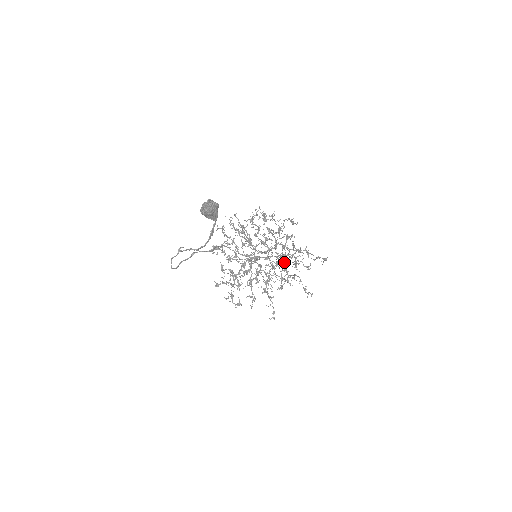
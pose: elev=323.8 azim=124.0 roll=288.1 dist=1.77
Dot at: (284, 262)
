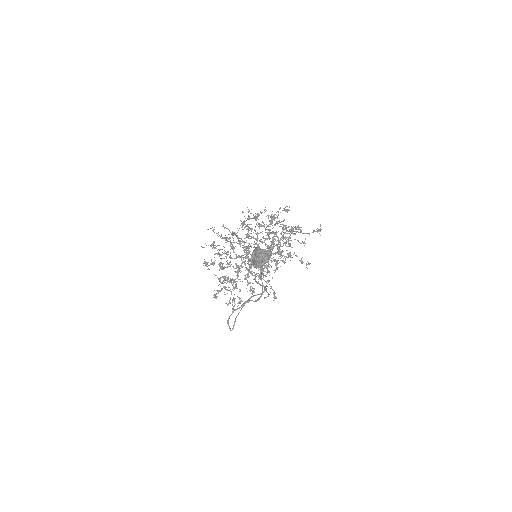
Dot at: (277, 246)
